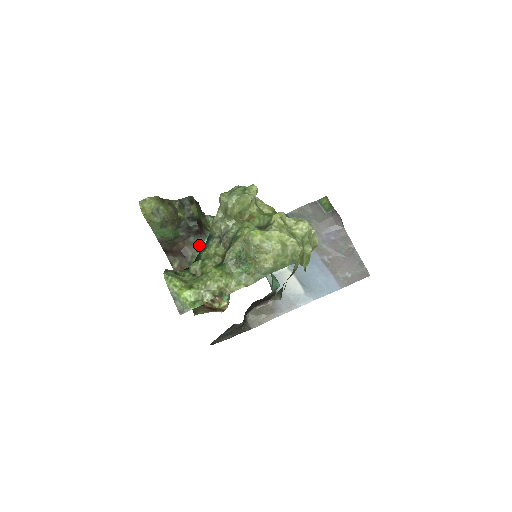
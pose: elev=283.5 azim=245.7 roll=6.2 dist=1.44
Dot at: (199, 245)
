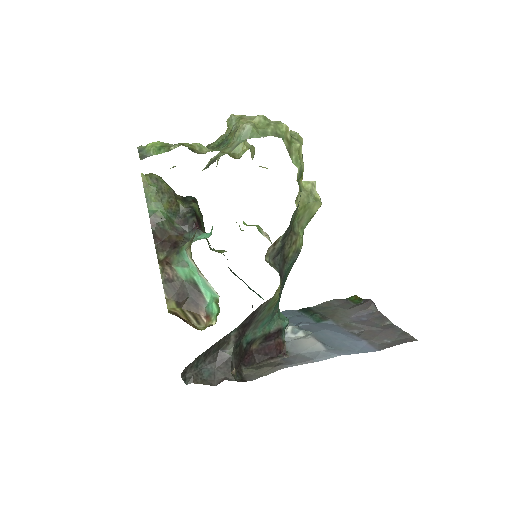
Dot at: (193, 240)
